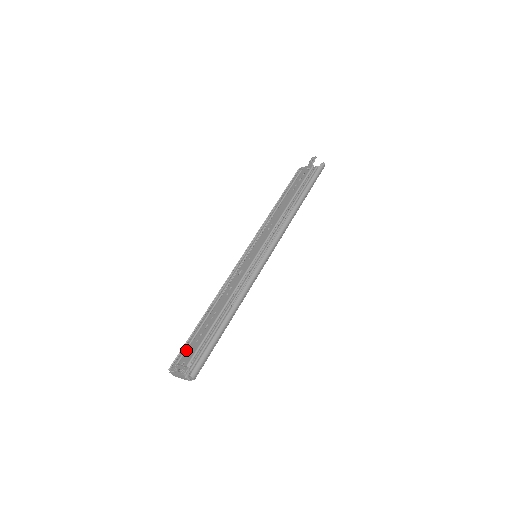
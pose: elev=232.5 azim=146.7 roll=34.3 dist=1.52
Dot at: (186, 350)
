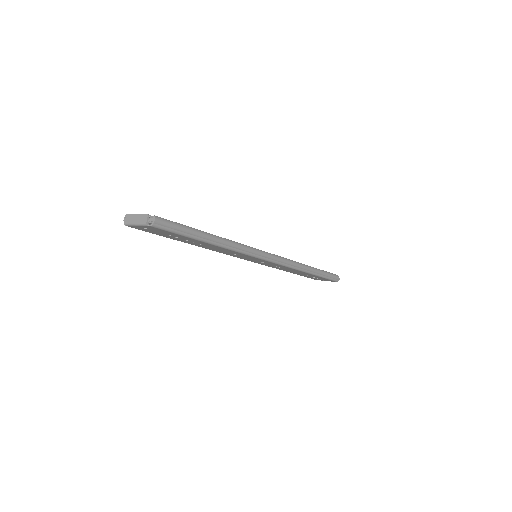
Dot at: occluded
